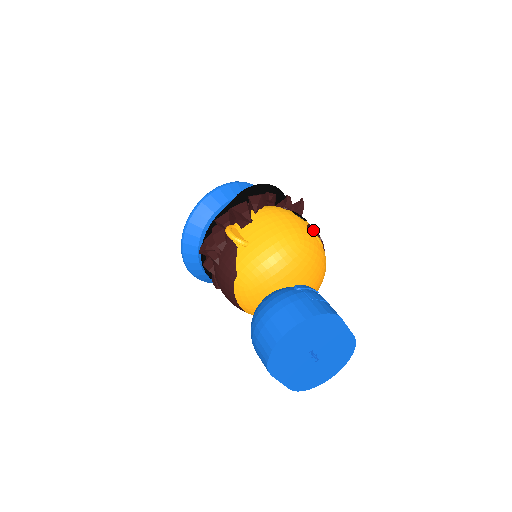
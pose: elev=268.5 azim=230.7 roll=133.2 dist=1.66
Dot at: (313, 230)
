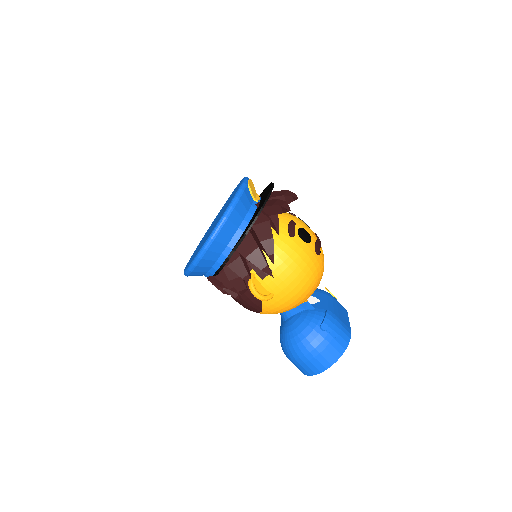
Dot at: occluded
